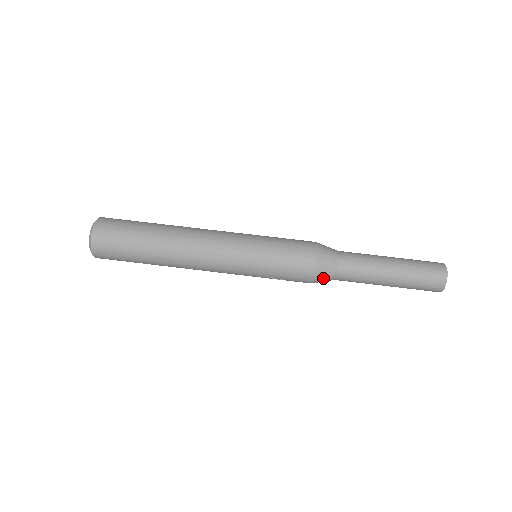
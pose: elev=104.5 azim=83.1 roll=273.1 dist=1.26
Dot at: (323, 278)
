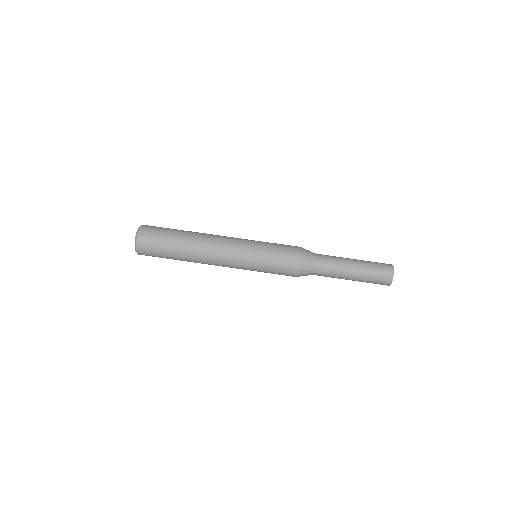
Dot at: (306, 265)
